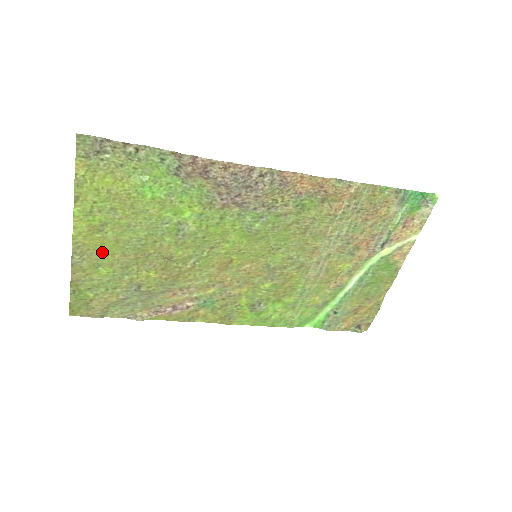
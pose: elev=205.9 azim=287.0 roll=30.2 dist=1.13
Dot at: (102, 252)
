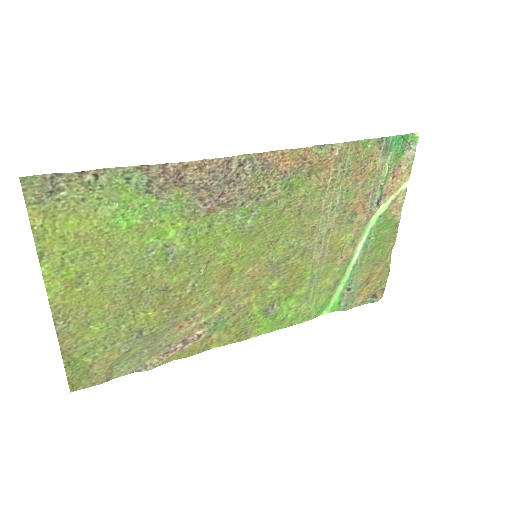
Dot at: (88, 307)
